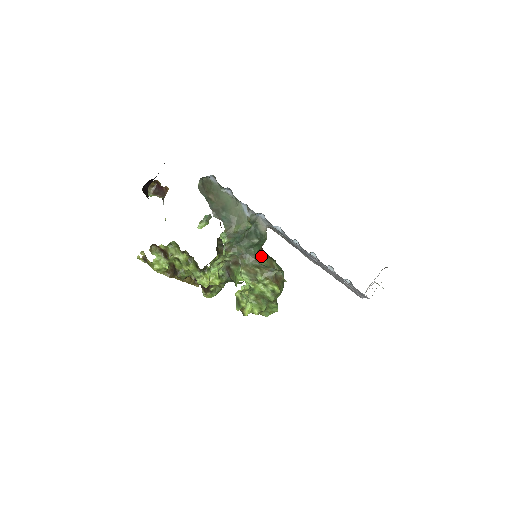
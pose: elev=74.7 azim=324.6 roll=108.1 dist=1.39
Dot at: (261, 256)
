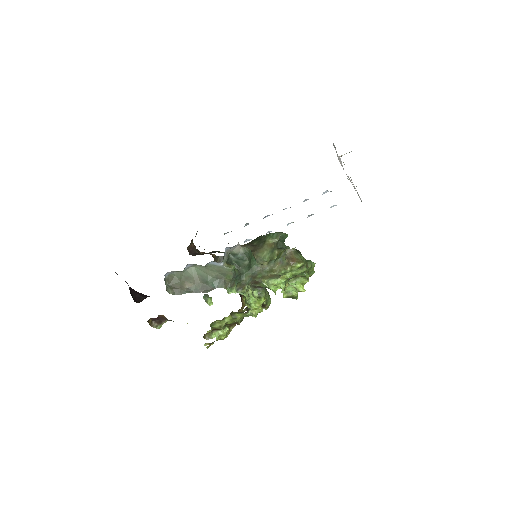
Dot at: (260, 256)
